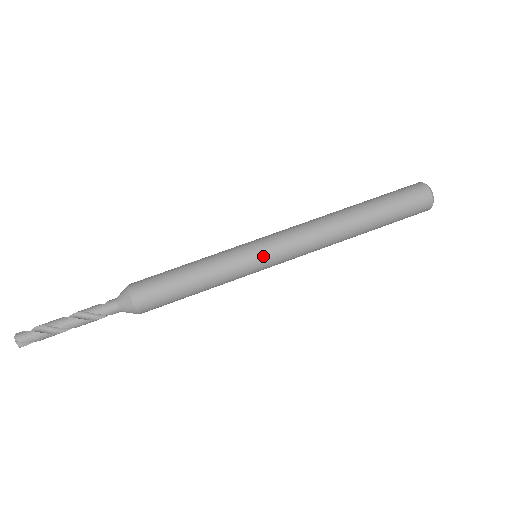
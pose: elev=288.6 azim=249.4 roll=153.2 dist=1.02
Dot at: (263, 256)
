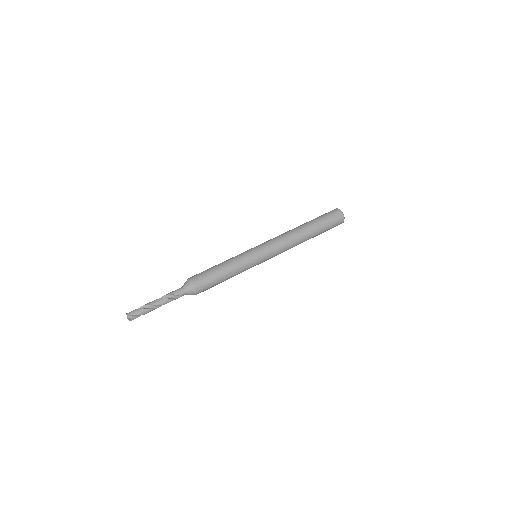
Dot at: (259, 251)
